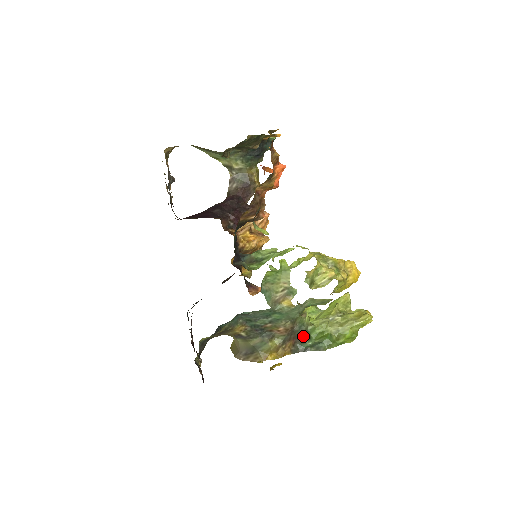
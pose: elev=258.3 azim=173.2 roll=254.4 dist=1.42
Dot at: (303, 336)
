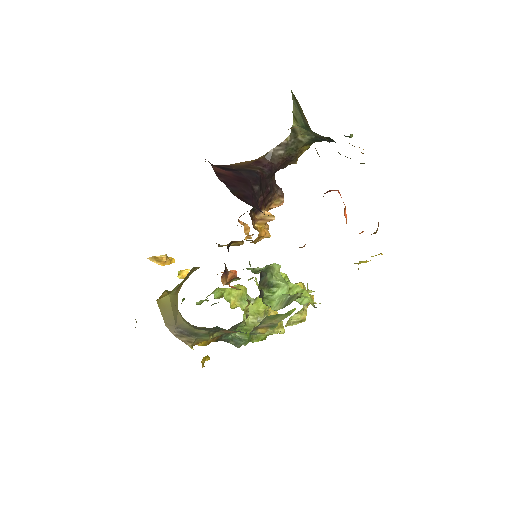
Dot at: (233, 330)
